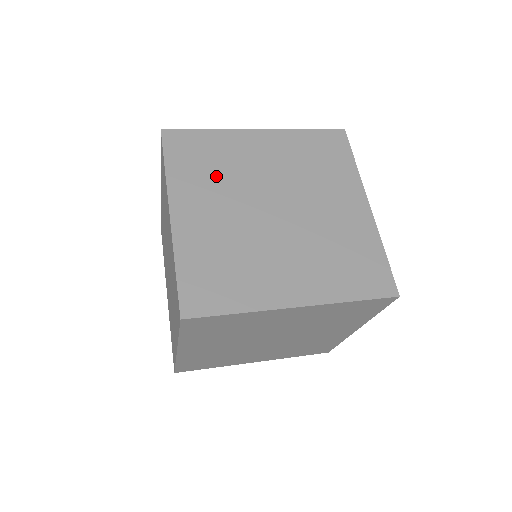
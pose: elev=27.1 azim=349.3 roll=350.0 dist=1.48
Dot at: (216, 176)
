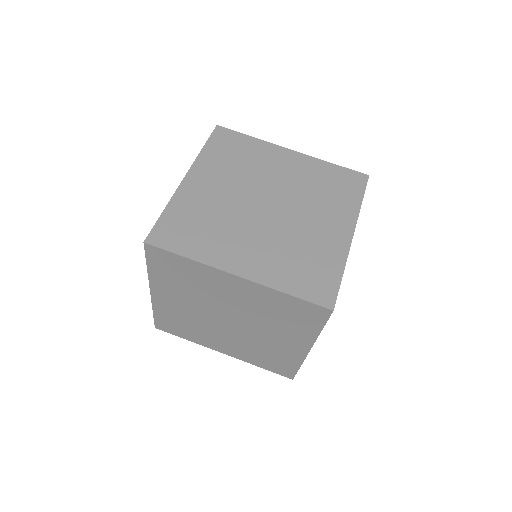
Dot at: (236, 167)
